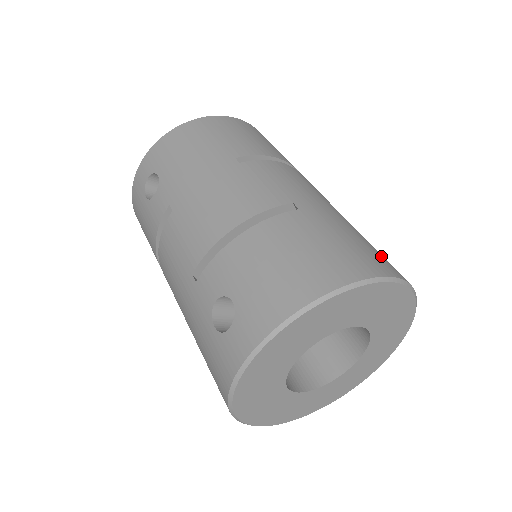
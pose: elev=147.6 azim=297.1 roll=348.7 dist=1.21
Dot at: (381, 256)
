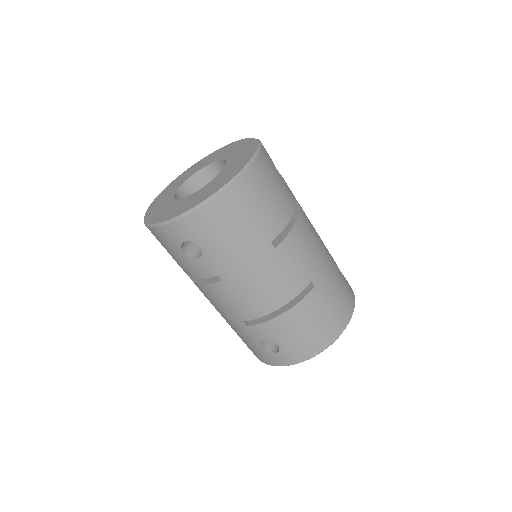
Dot at: (346, 289)
